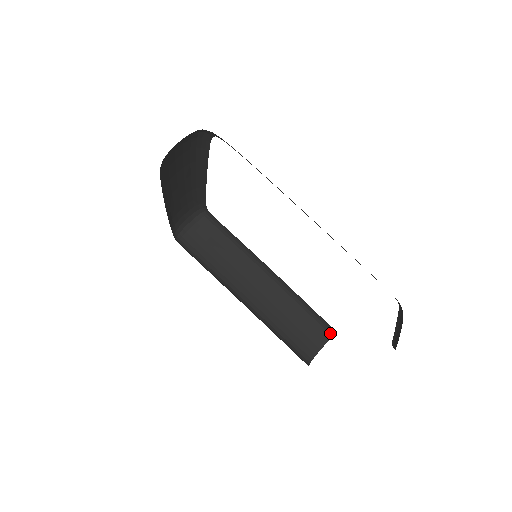
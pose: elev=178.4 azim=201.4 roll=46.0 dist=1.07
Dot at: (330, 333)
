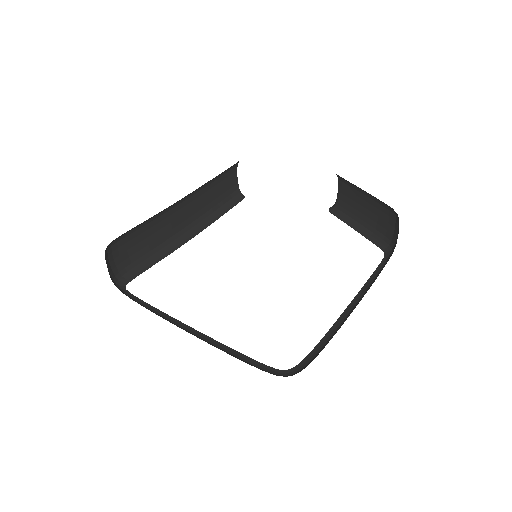
Dot at: (237, 163)
